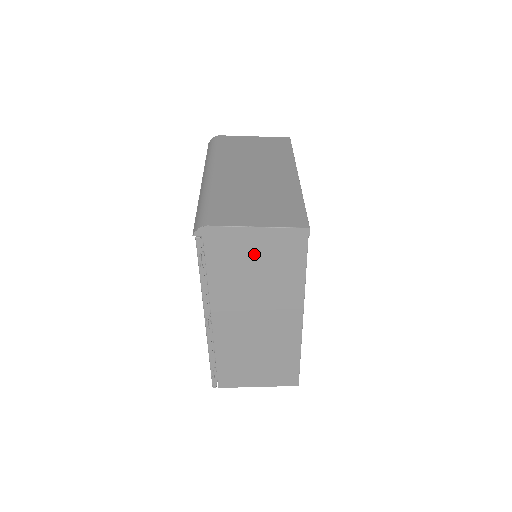
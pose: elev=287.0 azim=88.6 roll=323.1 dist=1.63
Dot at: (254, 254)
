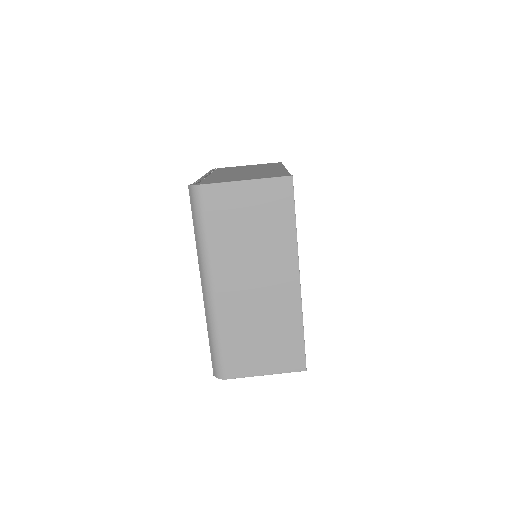
Dot at: occluded
